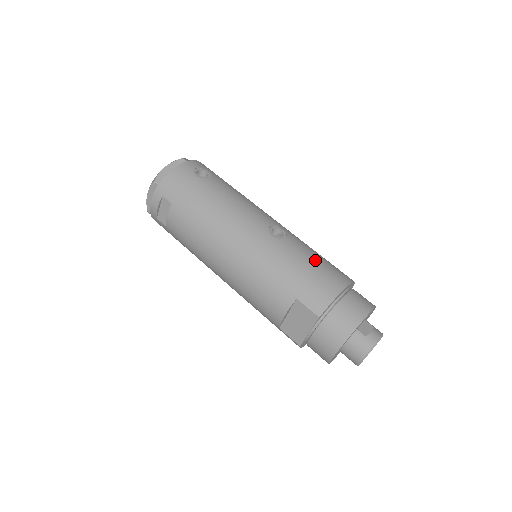
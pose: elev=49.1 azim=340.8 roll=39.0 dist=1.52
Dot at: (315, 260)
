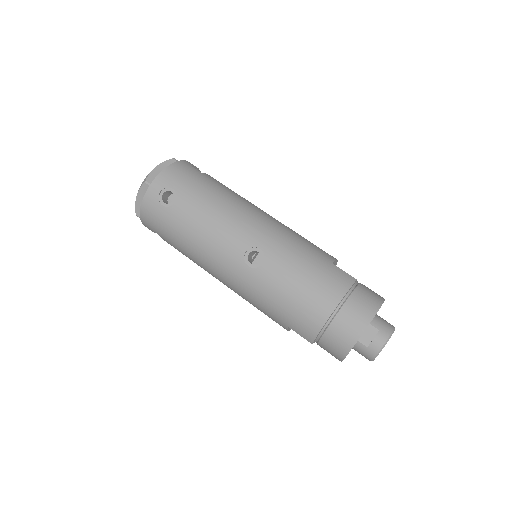
Dot at: (296, 285)
